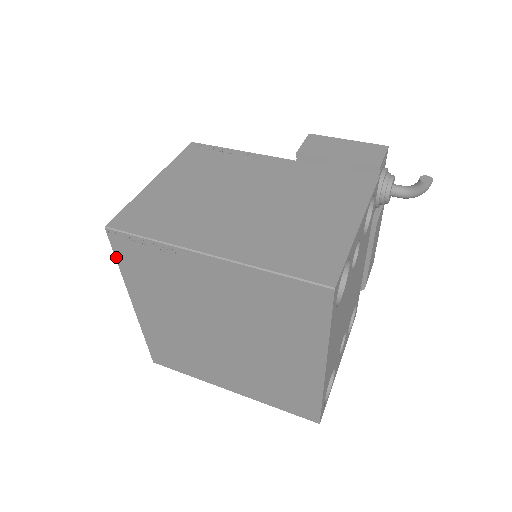
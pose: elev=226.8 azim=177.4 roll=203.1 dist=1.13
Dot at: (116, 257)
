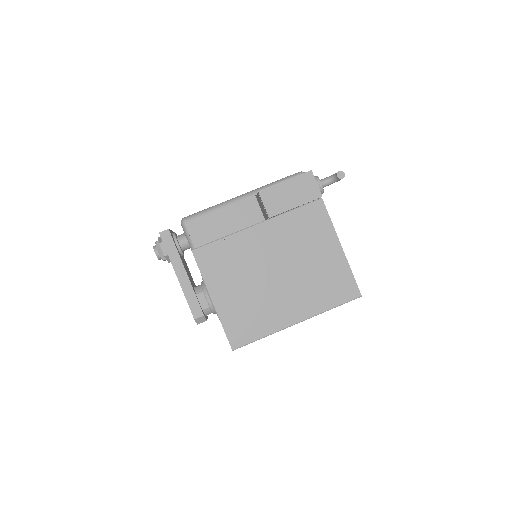
Dot at: occluded
